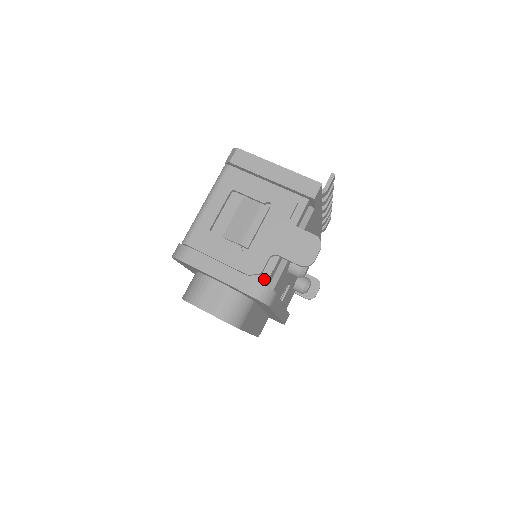
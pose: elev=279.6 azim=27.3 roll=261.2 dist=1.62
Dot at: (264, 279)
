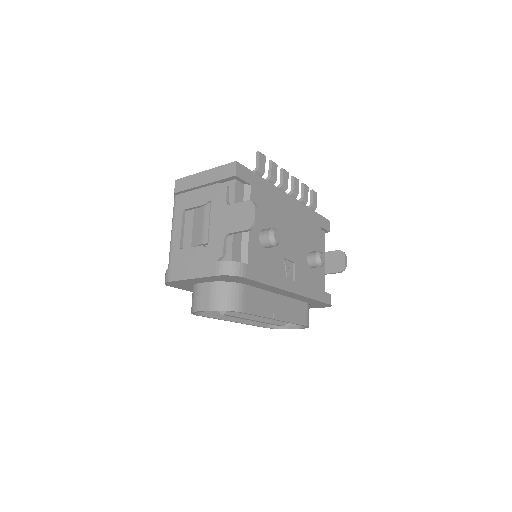
Dot at: (229, 258)
